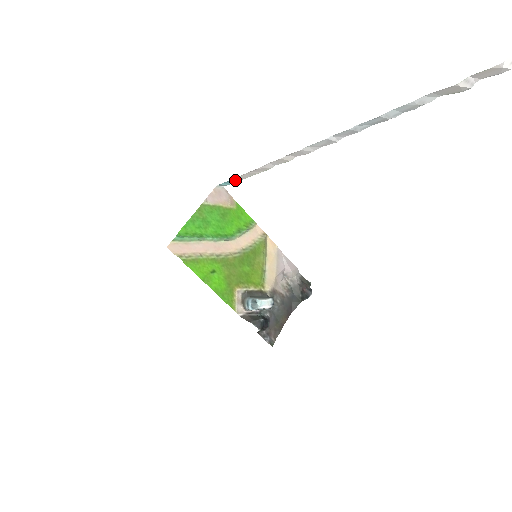
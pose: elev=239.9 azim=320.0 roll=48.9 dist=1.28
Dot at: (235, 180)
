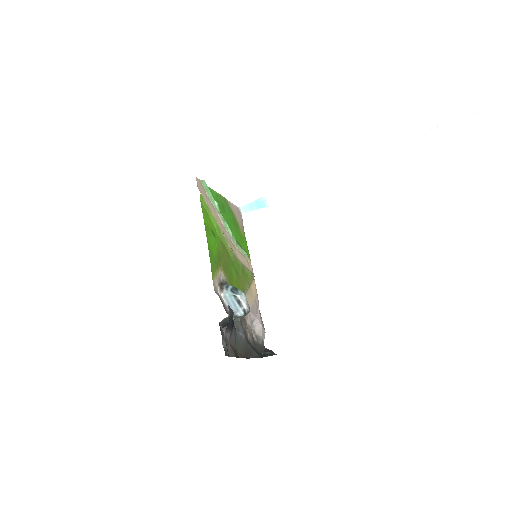
Dot at: (265, 200)
